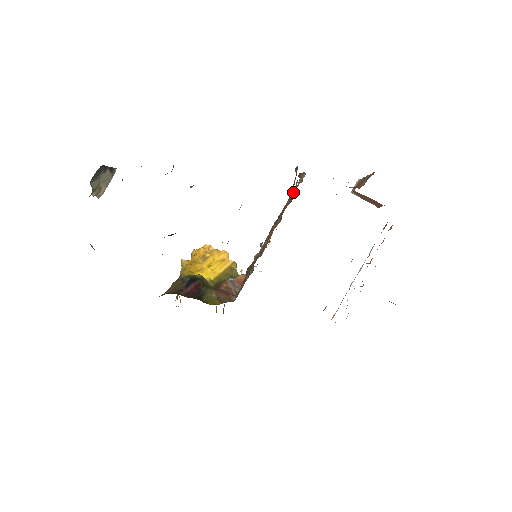
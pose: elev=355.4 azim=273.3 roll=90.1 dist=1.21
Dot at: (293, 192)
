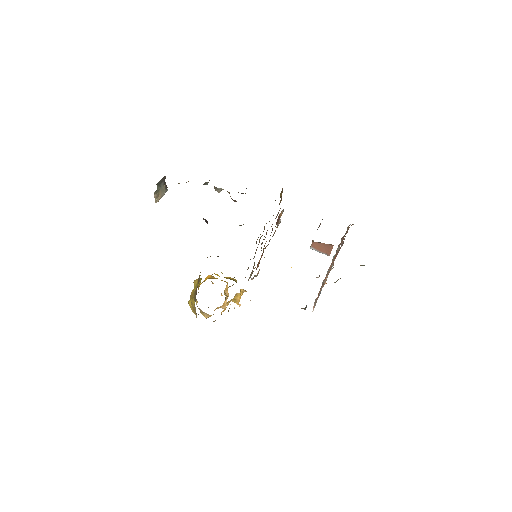
Dot at: occluded
